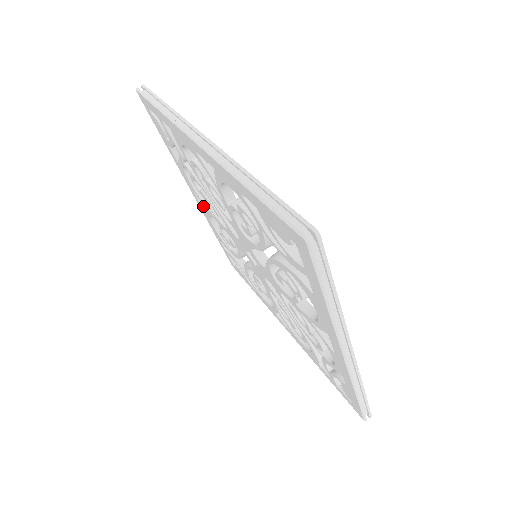
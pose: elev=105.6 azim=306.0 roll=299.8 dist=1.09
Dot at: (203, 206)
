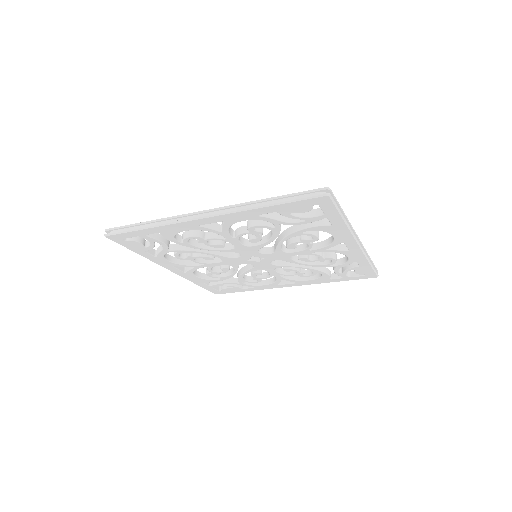
Dot at: (183, 271)
